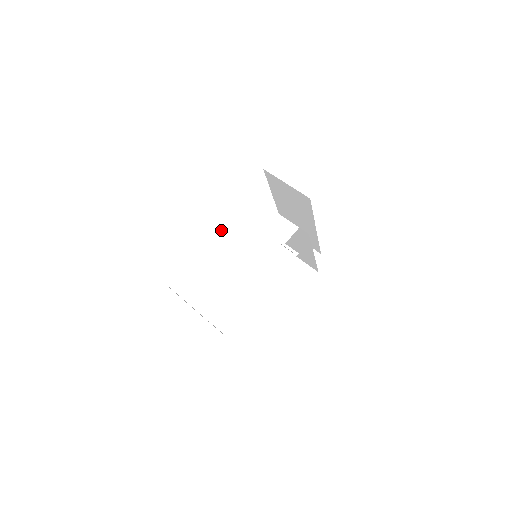
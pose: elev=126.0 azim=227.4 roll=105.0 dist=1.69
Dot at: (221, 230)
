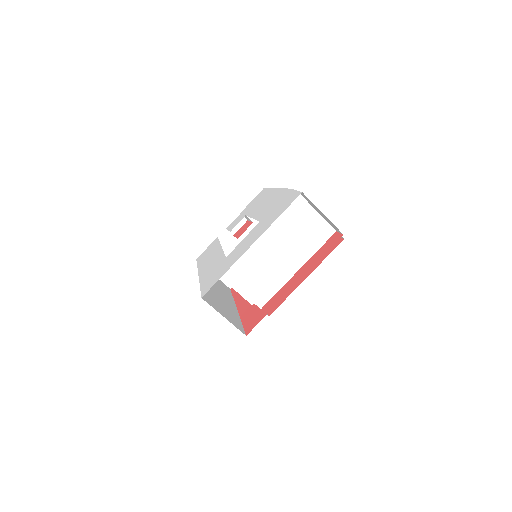
Dot at: (210, 264)
